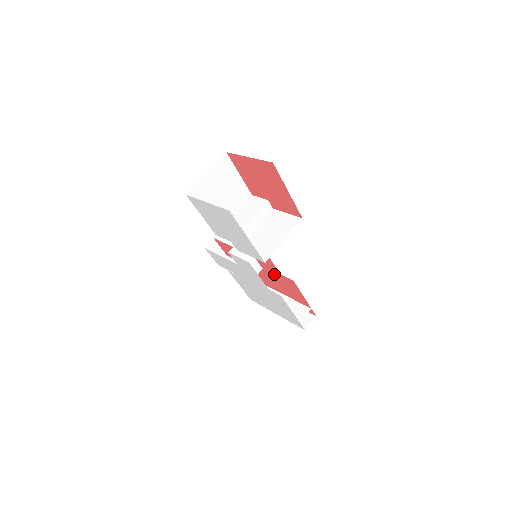
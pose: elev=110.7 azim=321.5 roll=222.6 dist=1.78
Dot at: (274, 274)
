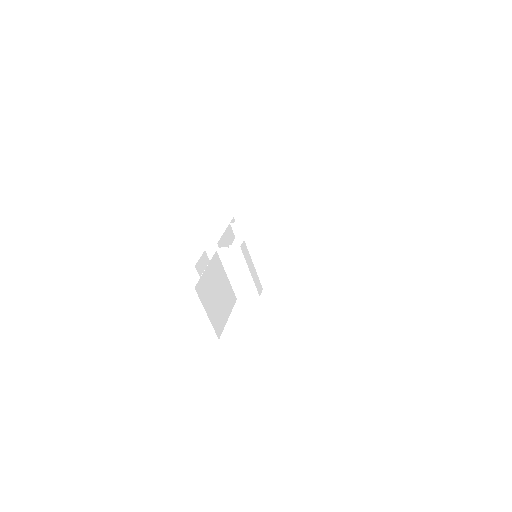
Dot at: occluded
